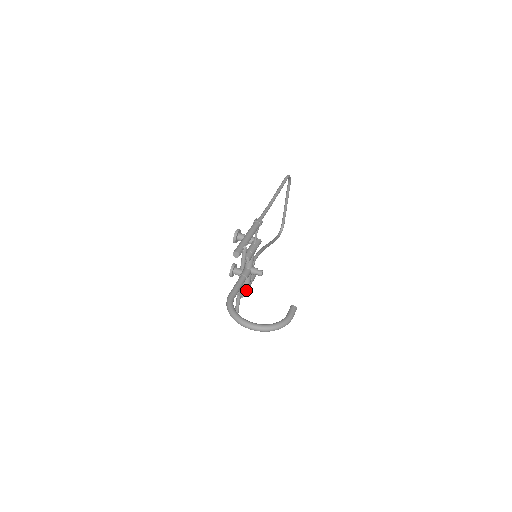
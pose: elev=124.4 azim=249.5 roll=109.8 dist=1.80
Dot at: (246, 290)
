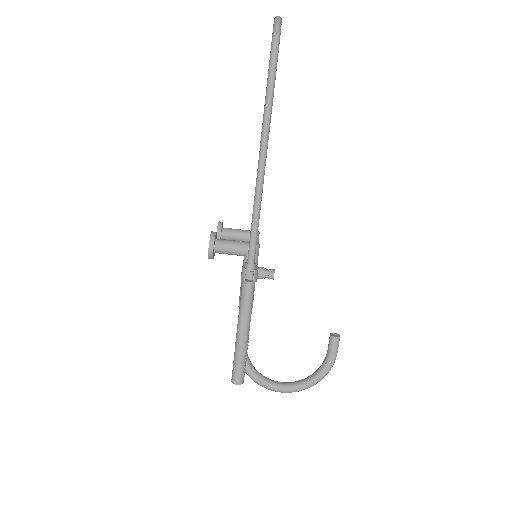
Dot at: occluded
